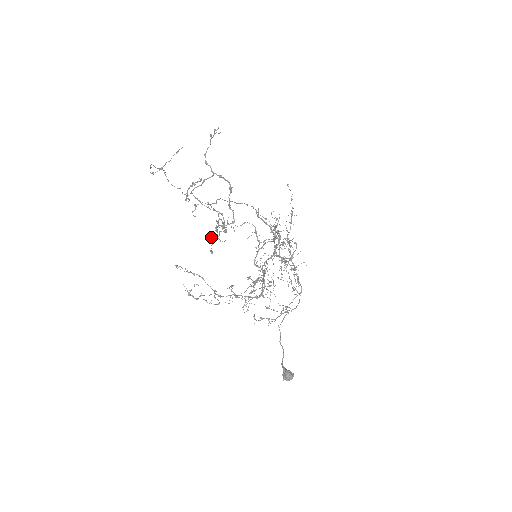
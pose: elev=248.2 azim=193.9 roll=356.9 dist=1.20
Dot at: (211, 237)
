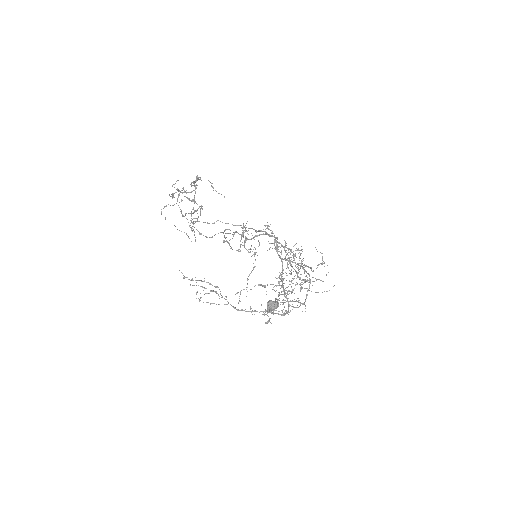
Dot at: (172, 193)
